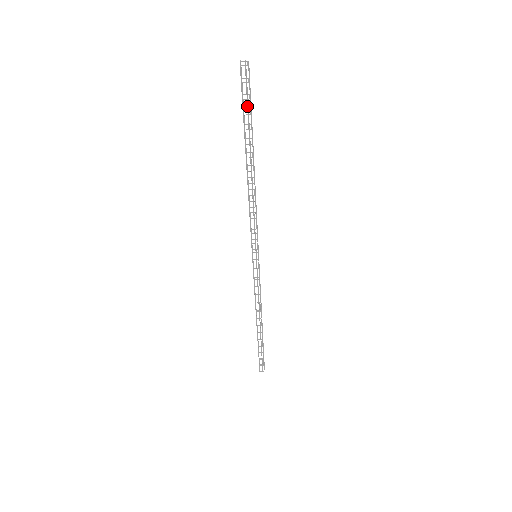
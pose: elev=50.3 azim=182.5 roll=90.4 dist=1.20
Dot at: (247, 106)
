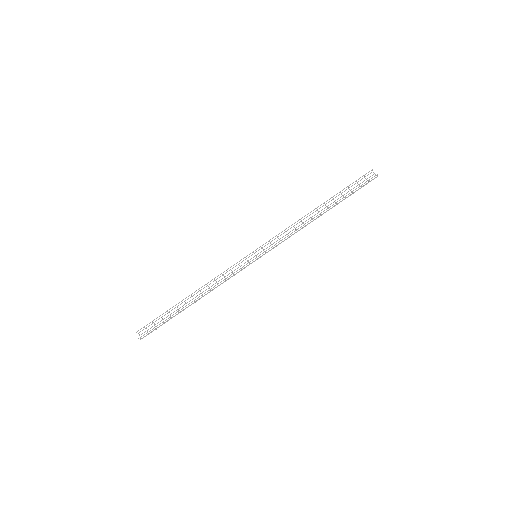
Dot at: occluded
